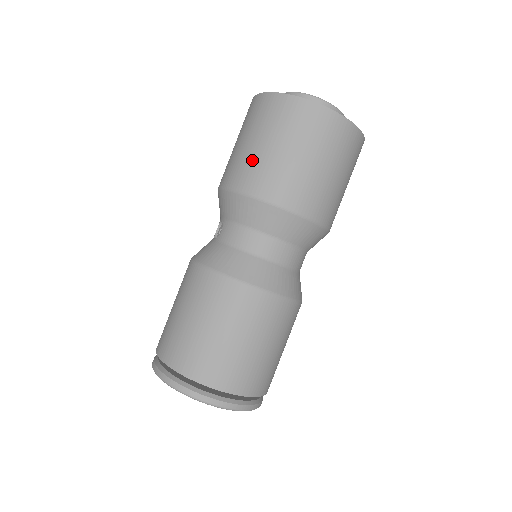
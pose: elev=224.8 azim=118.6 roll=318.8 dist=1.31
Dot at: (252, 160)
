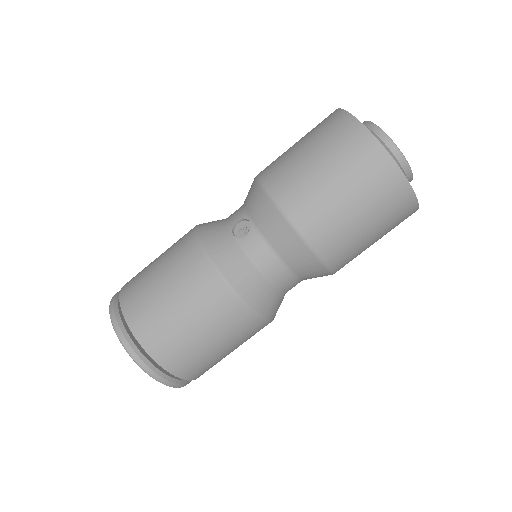
Dot at: (322, 202)
